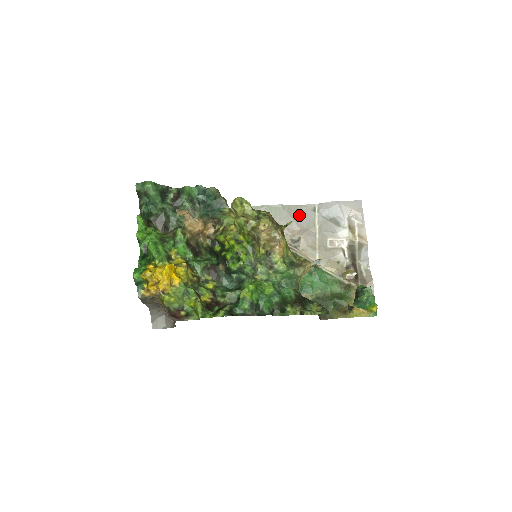
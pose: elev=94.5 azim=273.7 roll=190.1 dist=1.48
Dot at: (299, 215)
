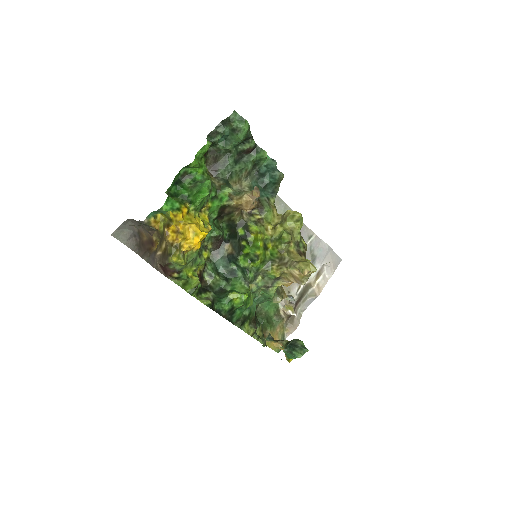
Dot at: occluded
